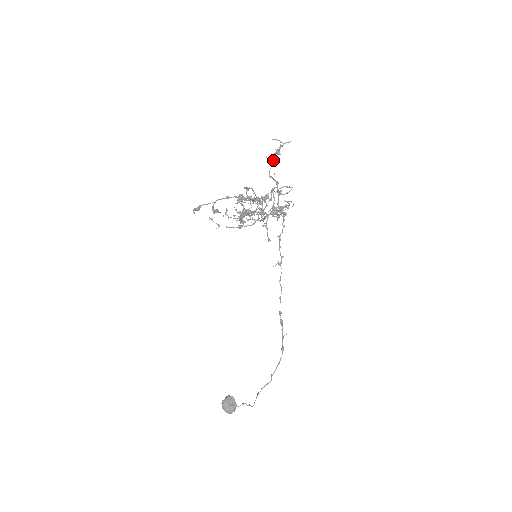
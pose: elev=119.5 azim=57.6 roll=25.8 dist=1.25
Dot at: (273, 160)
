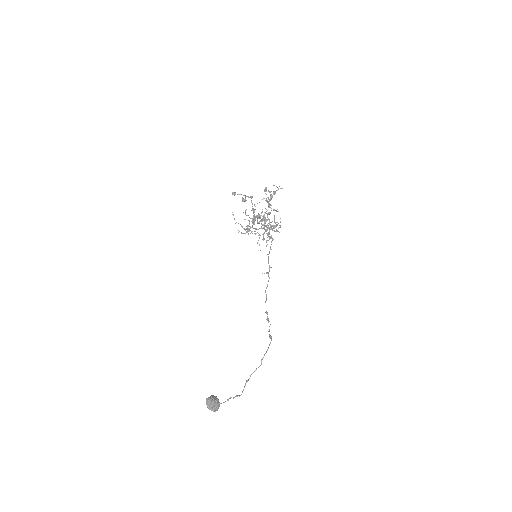
Dot at: (272, 196)
